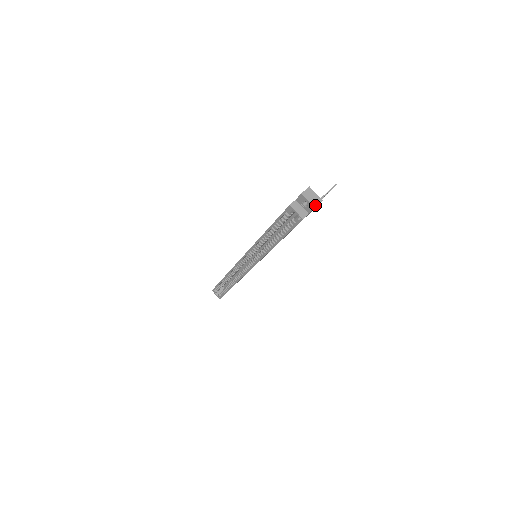
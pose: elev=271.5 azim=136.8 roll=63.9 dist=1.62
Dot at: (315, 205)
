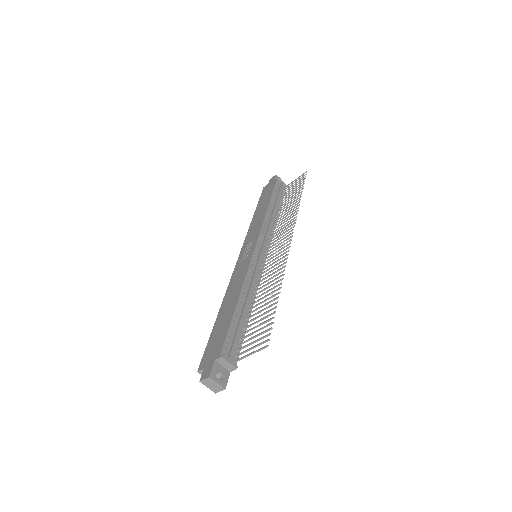
Dot at: (216, 391)
